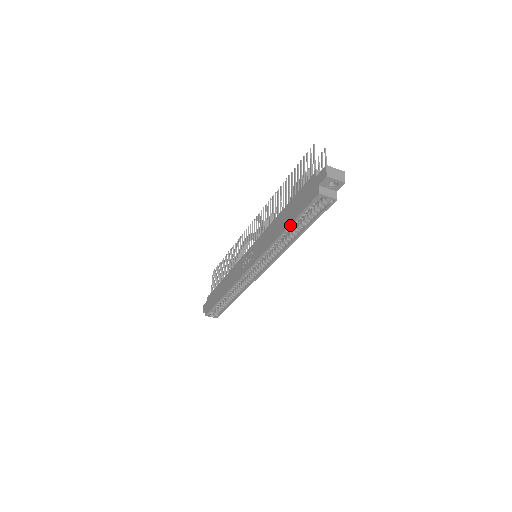
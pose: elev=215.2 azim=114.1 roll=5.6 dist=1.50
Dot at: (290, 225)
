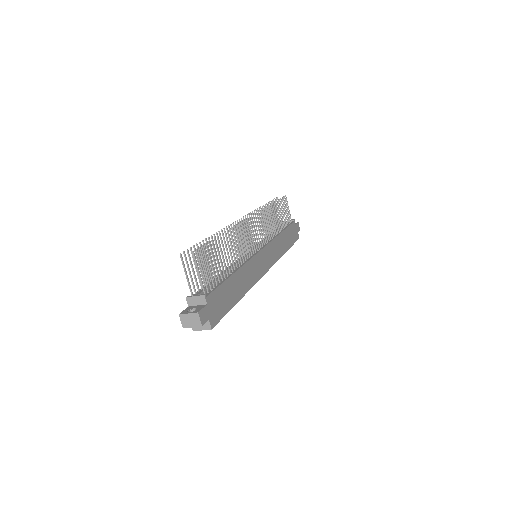
Dot at: occluded
